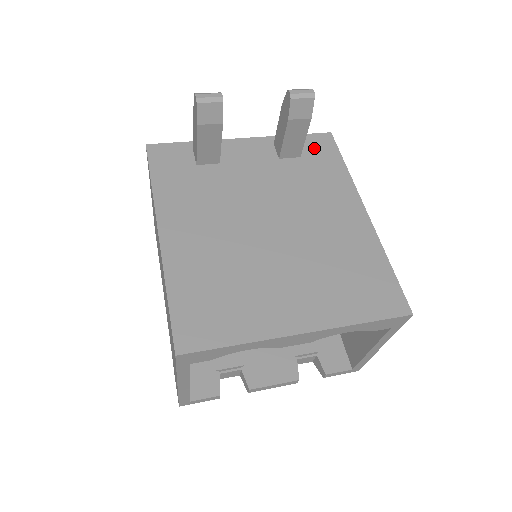
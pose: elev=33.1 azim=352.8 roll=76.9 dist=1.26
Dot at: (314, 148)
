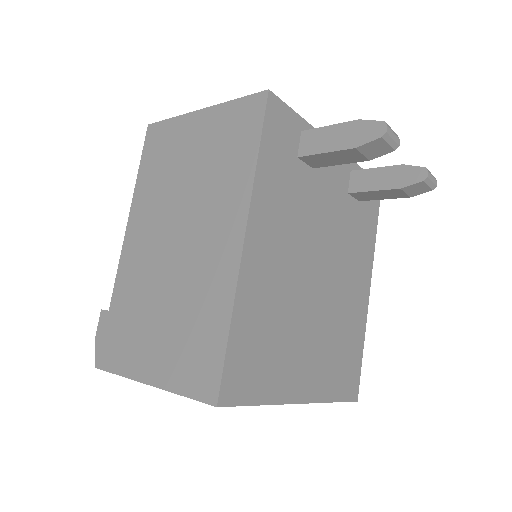
Dot at: occluded
